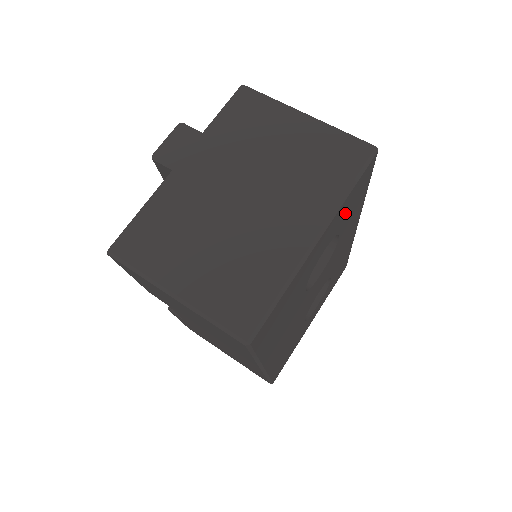
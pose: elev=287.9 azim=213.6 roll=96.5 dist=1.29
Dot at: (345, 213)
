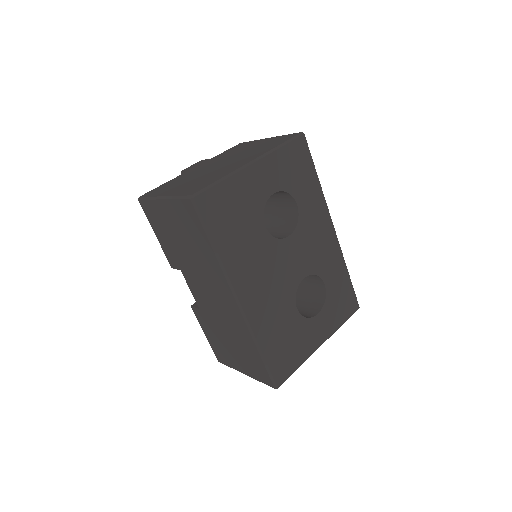
Dot at: (288, 172)
